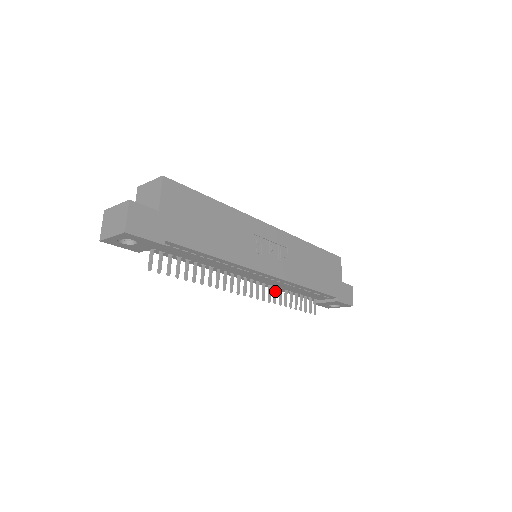
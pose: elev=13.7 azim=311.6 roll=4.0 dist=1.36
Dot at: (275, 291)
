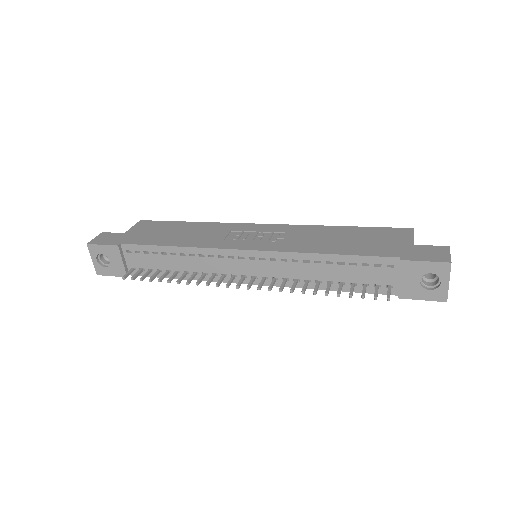
Dot at: (294, 282)
